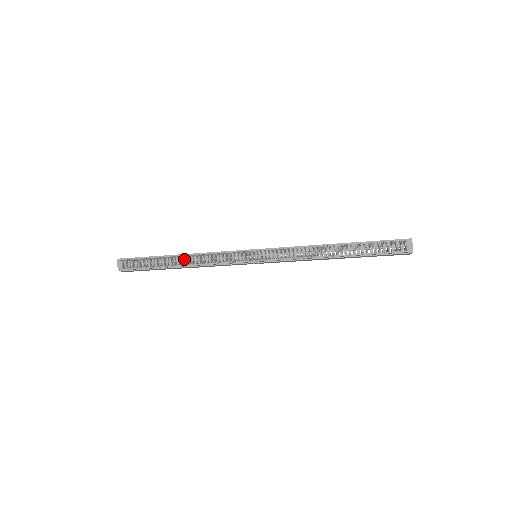
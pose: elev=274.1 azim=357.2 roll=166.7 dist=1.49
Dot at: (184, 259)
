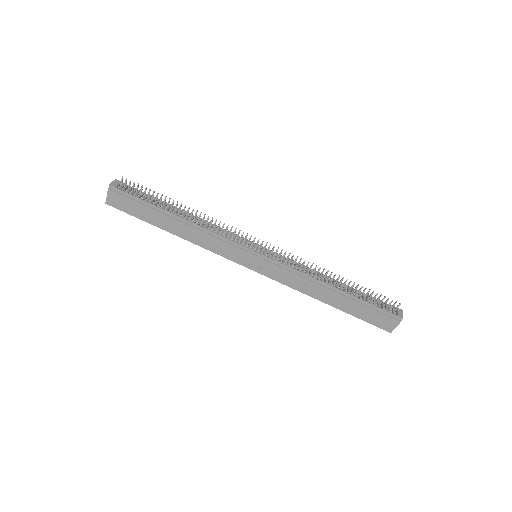
Dot at: (188, 215)
